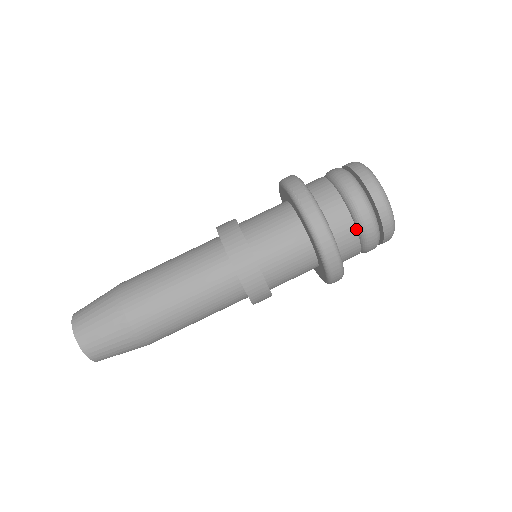
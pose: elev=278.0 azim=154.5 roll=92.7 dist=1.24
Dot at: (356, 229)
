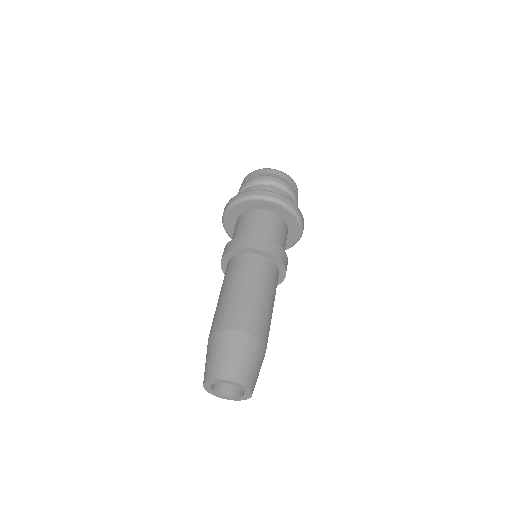
Dot at: (285, 192)
